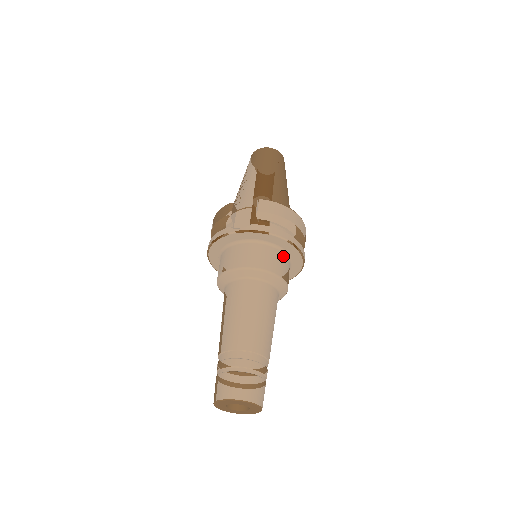
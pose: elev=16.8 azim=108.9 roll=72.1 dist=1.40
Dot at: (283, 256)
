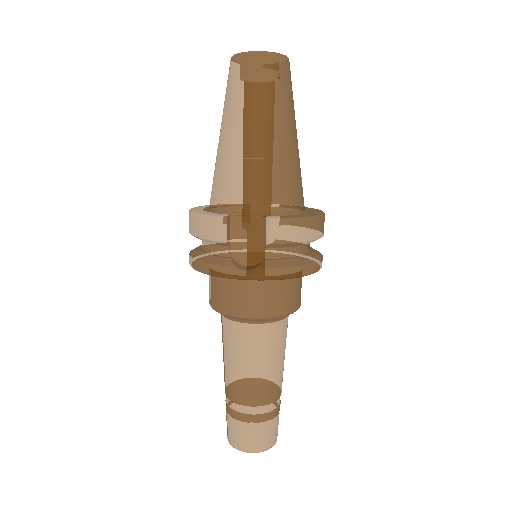
Dot at: occluded
